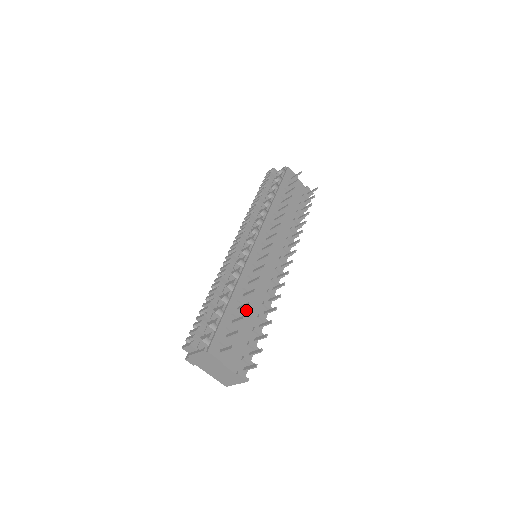
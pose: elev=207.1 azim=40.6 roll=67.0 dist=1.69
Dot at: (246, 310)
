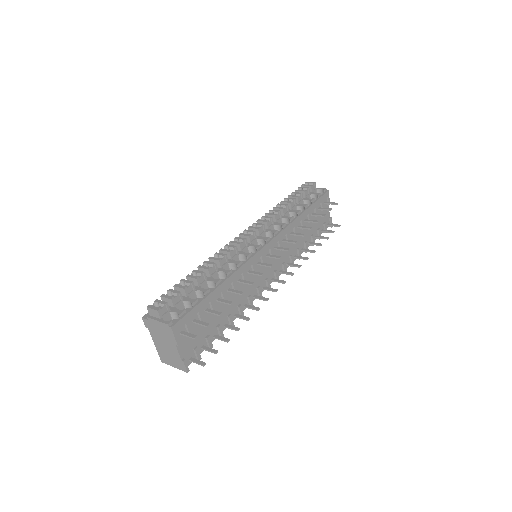
Dot at: (223, 304)
